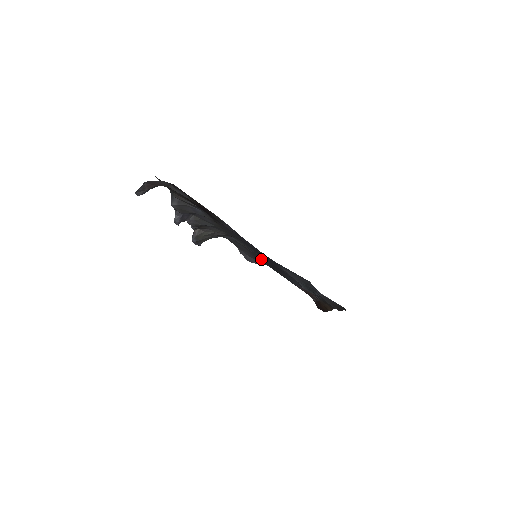
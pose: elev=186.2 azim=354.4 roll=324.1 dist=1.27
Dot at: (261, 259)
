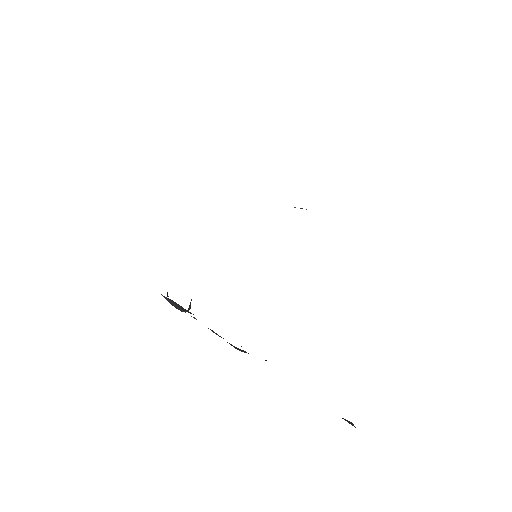
Dot at: occluded
